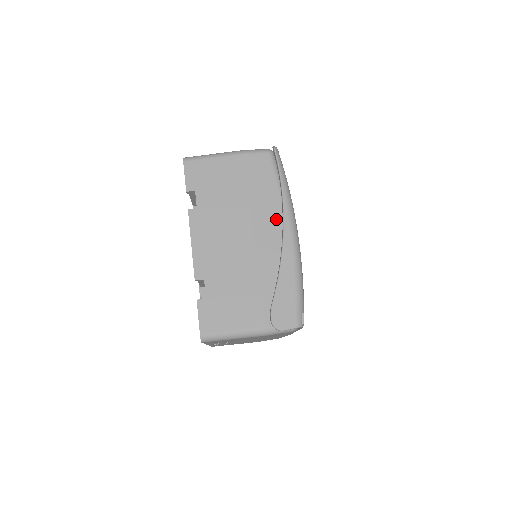
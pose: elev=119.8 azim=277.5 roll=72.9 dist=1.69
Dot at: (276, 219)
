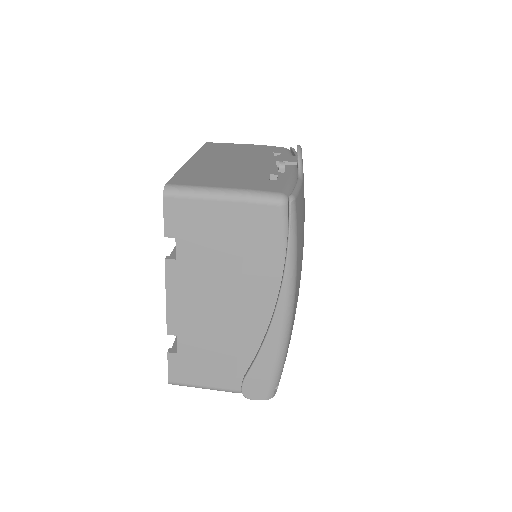
Dot at: (271, 291)
